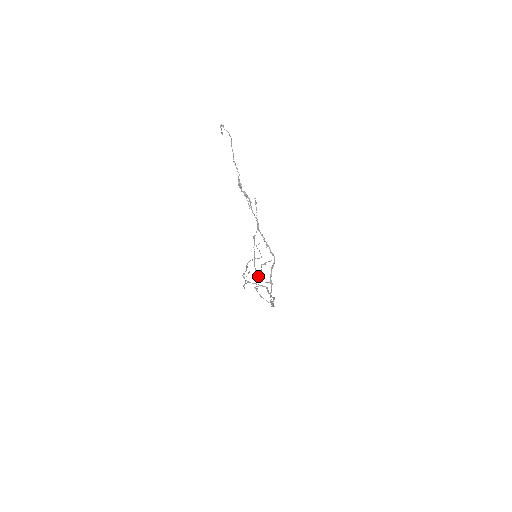
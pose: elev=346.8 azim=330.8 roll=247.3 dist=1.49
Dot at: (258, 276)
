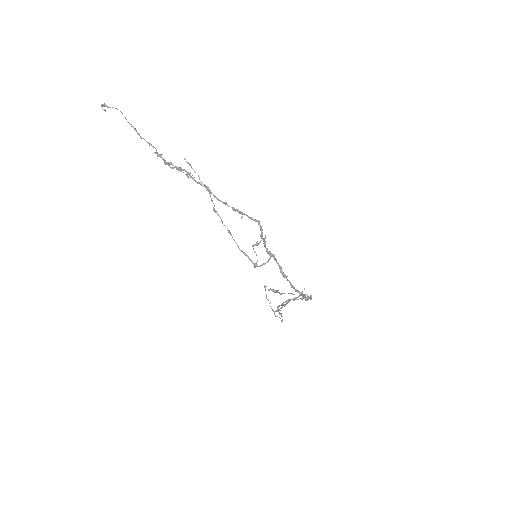
Dot at: (255, 263)
